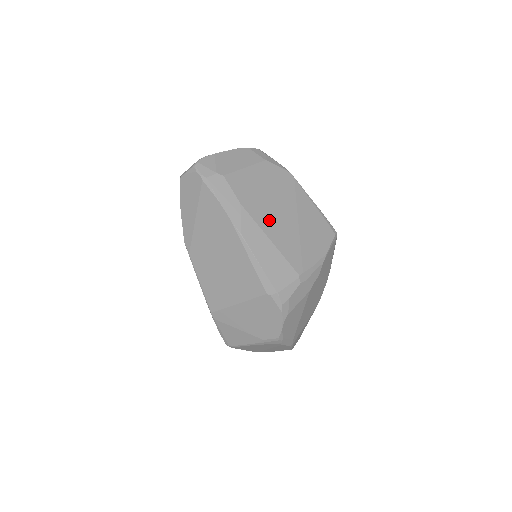
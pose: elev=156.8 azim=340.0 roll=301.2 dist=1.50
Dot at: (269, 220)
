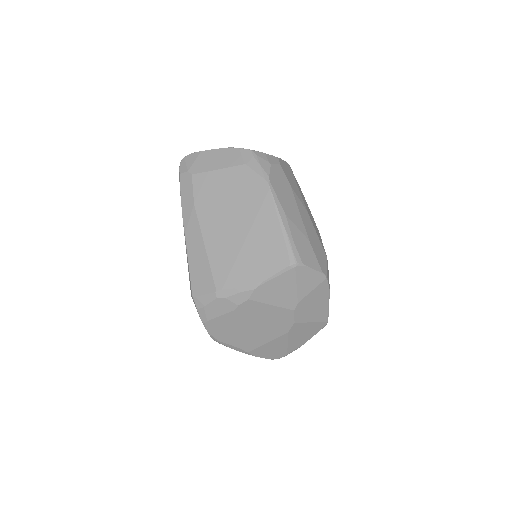
Dot at: (214, 227)
